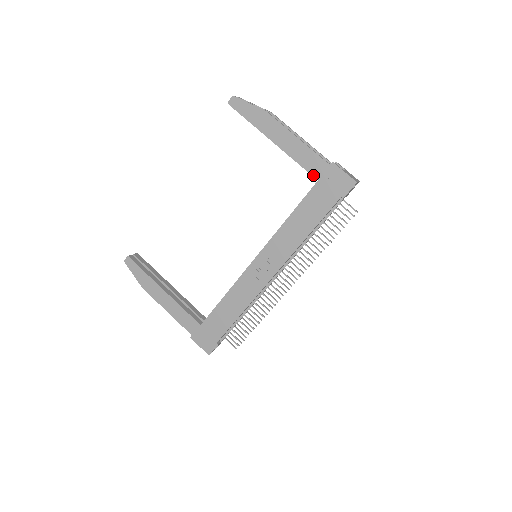
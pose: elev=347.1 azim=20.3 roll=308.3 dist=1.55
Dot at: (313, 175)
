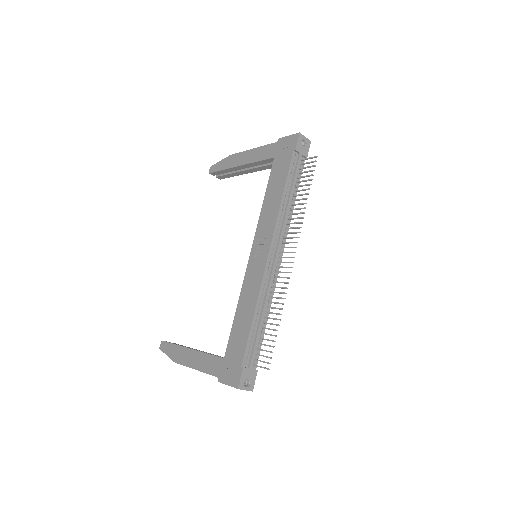
Dot at: (270, 158)
